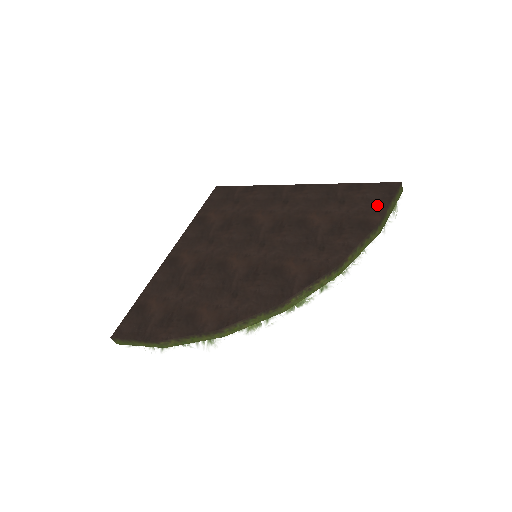
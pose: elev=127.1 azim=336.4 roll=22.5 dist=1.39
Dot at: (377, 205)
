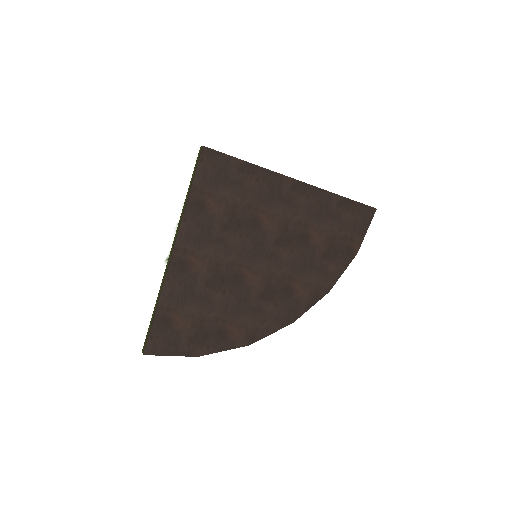
Dot at: (359, 232)
